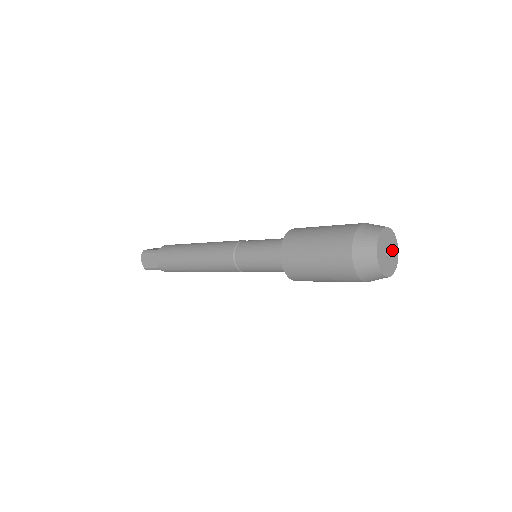
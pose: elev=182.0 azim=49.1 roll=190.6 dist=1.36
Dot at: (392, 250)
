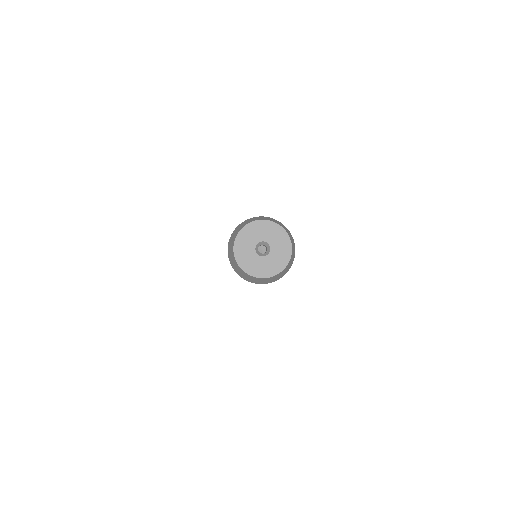
Dot at: (273, 243)
